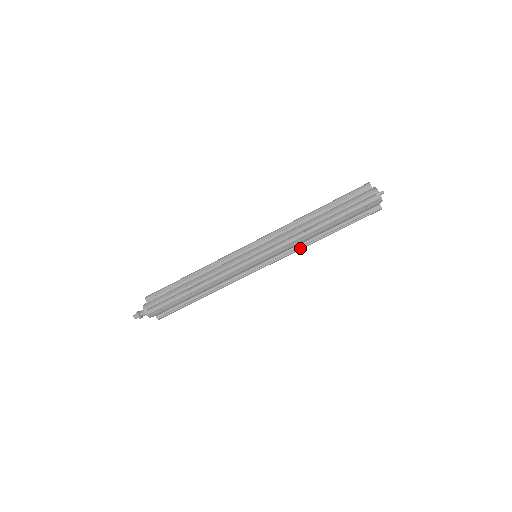
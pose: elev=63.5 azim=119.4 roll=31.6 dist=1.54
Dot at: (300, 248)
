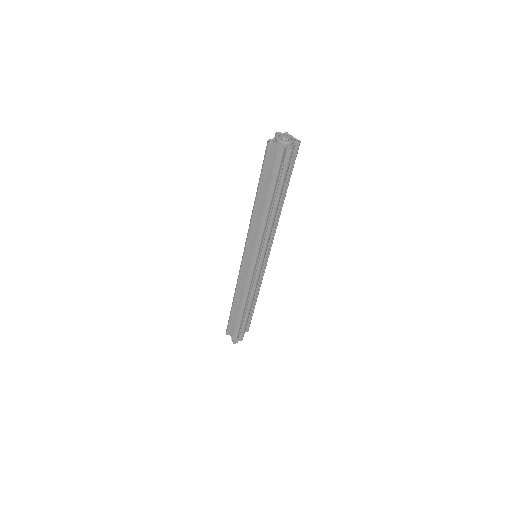
Dot at: (266, 232)
